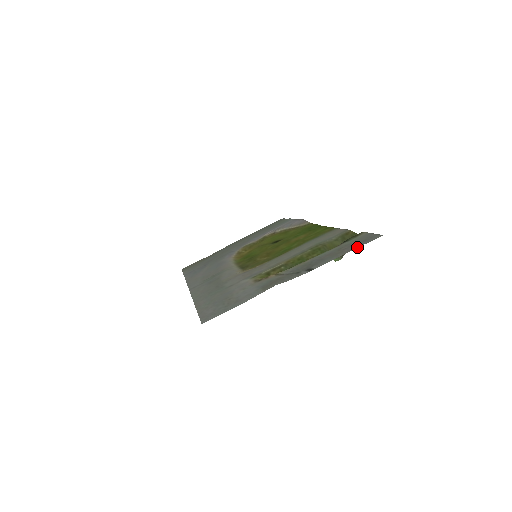
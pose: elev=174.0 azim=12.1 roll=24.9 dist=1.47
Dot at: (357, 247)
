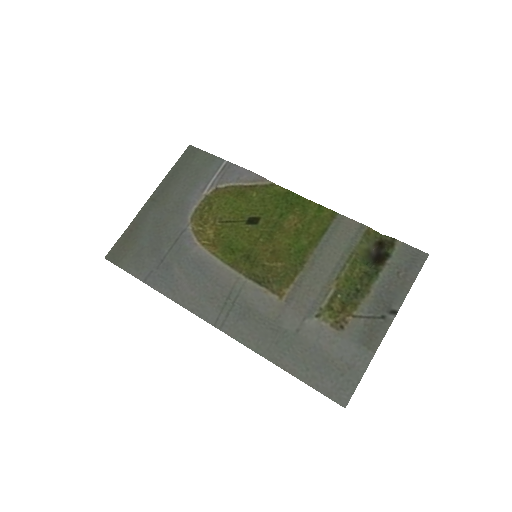
Dot at: occluded
